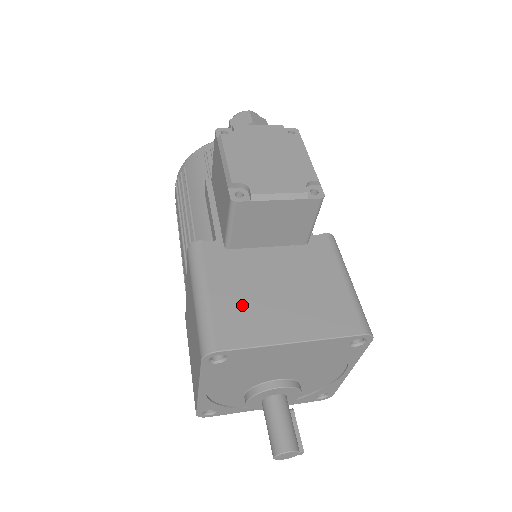
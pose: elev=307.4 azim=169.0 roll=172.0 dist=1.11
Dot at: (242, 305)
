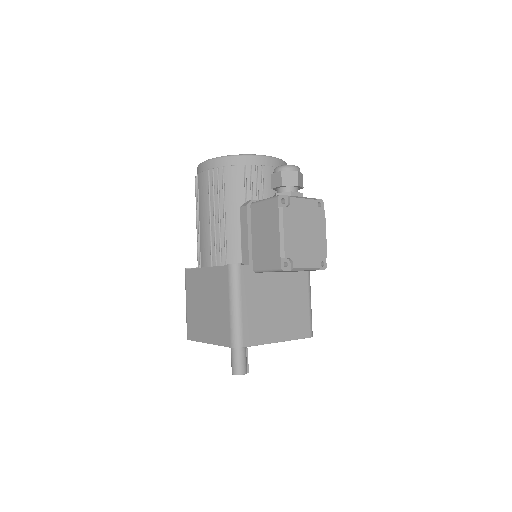
Dot at: (258, 317)
